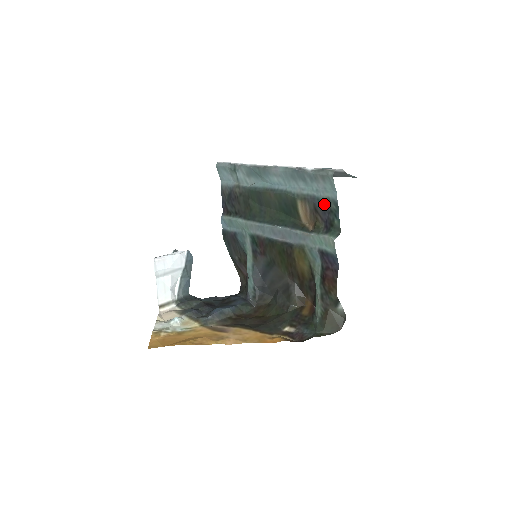
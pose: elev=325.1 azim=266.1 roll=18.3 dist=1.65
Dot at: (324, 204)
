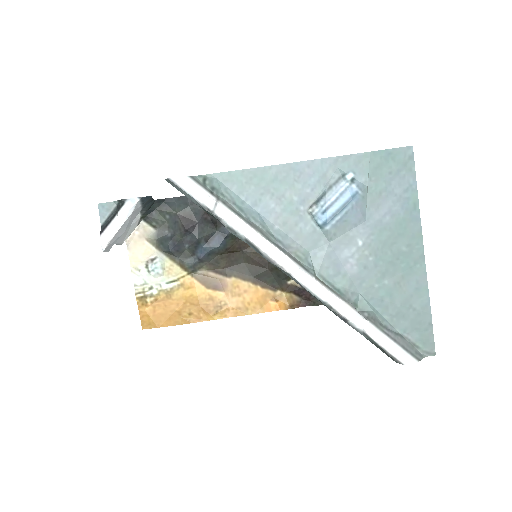
Dot at: occluded
